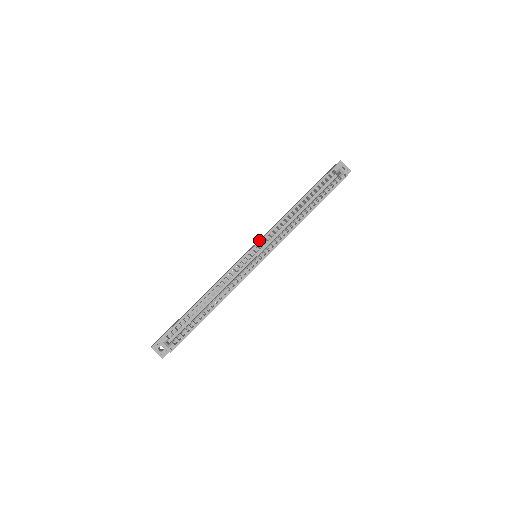
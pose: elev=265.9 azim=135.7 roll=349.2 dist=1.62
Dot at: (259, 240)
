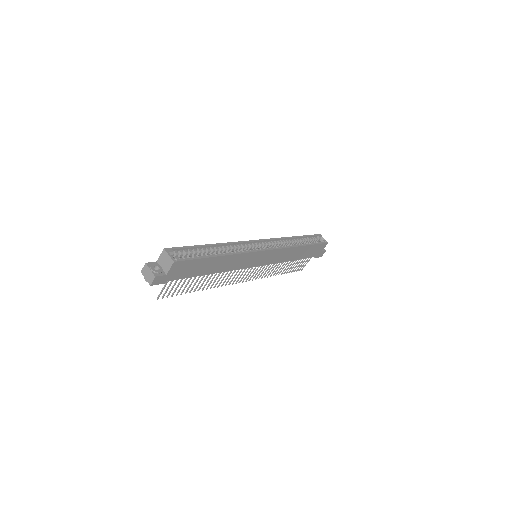
Dot at: (263, 241)
